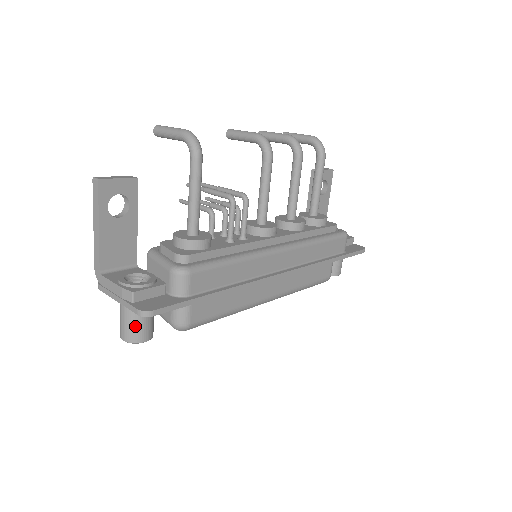
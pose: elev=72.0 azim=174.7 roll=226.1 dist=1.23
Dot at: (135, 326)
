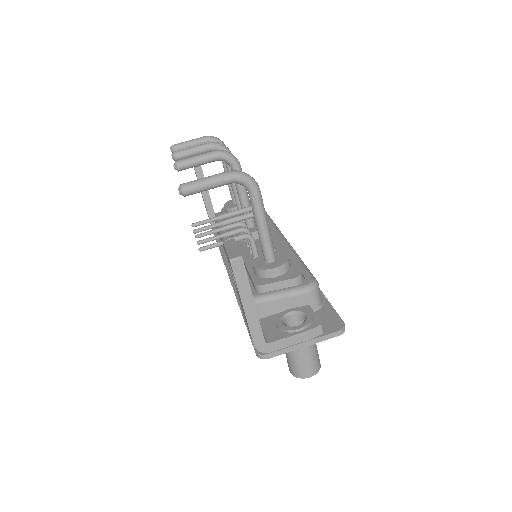
Dot at: (317, 355)
